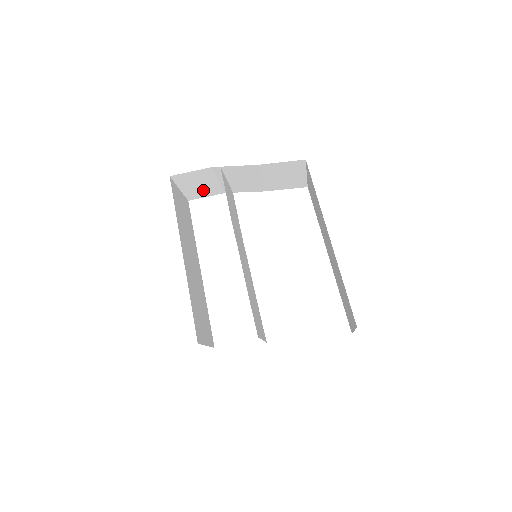
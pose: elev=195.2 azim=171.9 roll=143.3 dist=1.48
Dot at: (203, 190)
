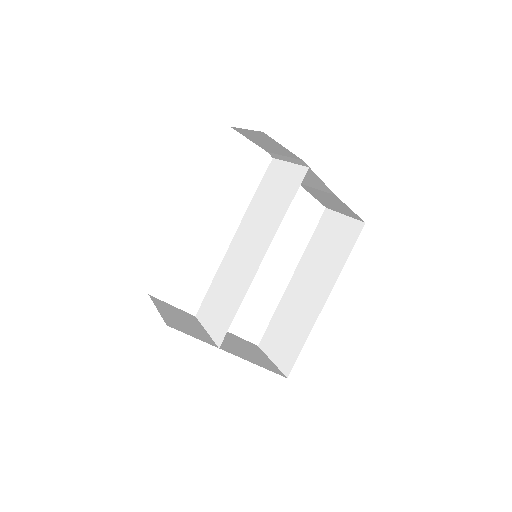
Dot at: (258, 141)
